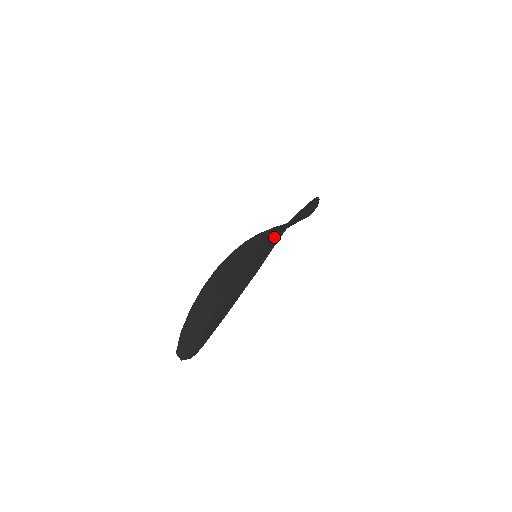
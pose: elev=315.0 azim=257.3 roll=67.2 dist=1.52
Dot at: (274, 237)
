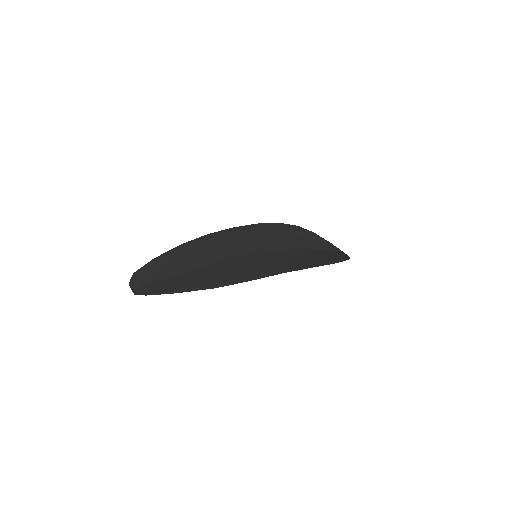
Dot at: (270, 266)
